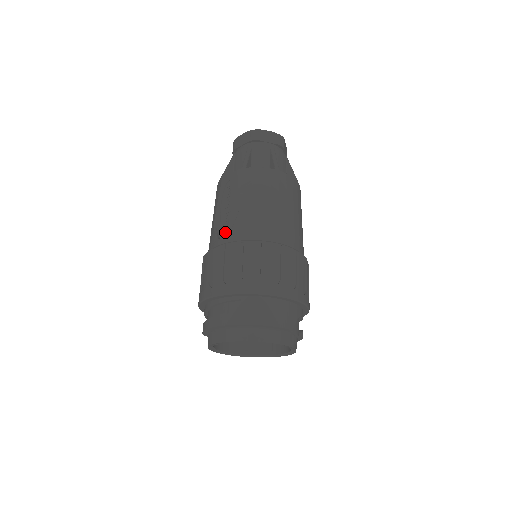
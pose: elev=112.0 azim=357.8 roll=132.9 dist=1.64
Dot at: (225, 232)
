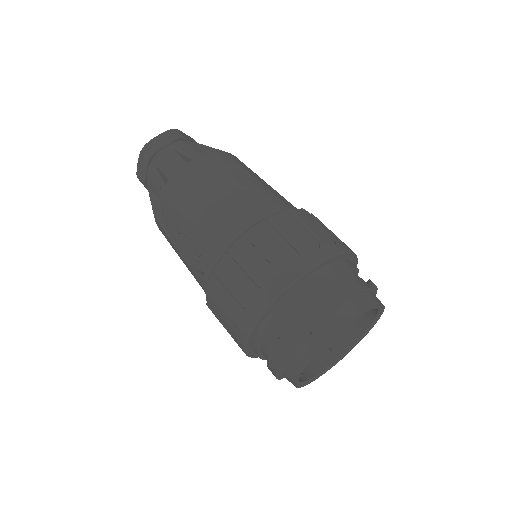
Dot at: (203, 262)
